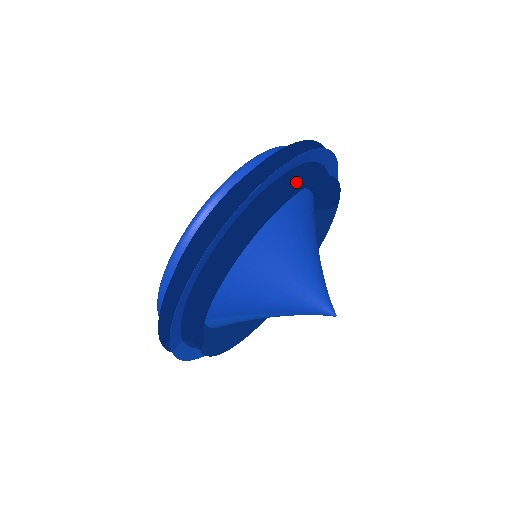
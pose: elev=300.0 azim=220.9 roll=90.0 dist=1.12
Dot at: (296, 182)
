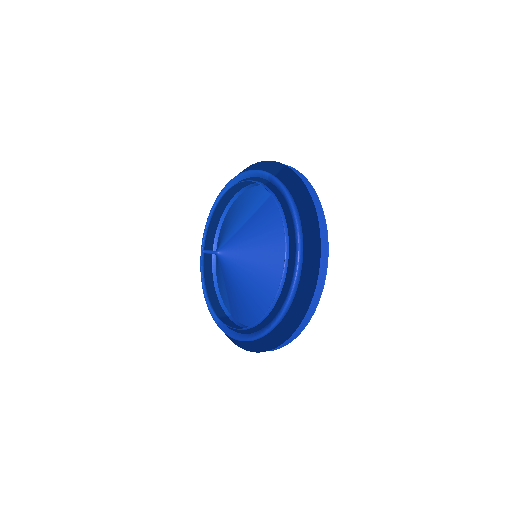
Dot at: occluded
